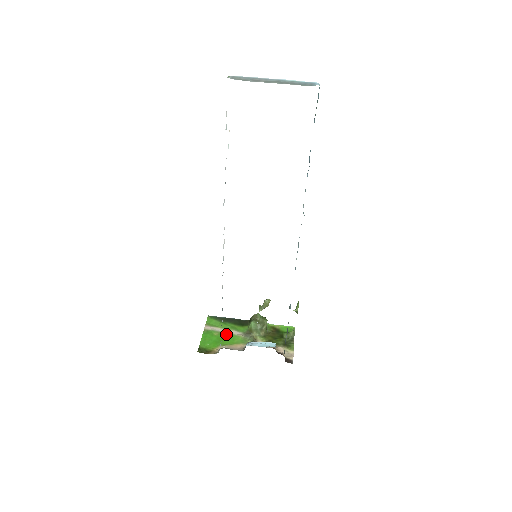
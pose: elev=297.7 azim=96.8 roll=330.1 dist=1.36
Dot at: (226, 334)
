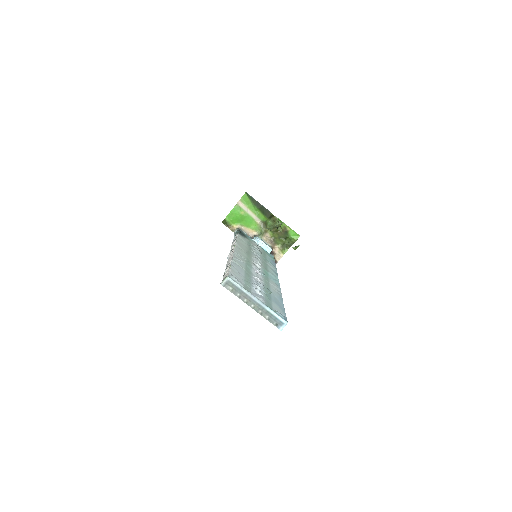
Dot at: (249, 217)
